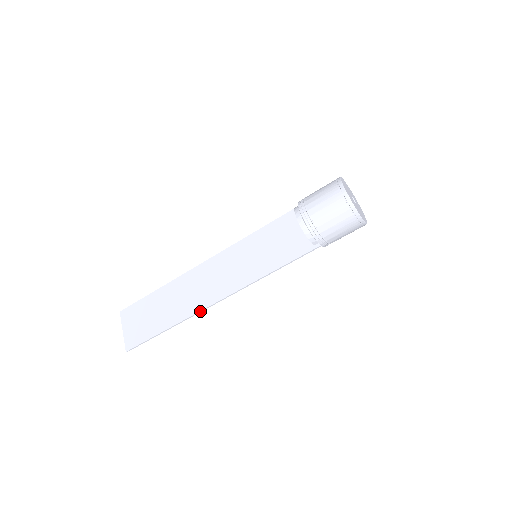
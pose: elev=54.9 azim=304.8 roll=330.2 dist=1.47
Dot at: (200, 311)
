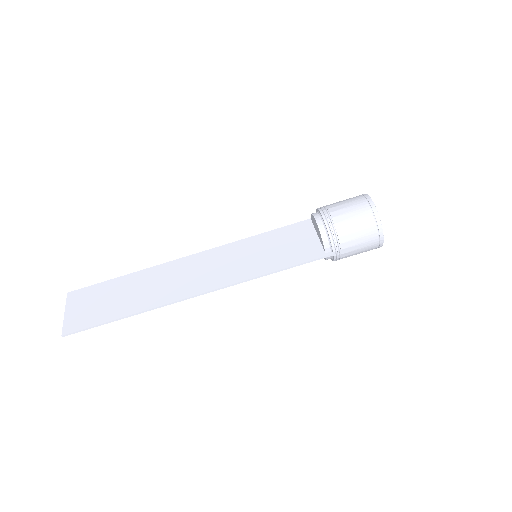
Dot at: (175, 301)
